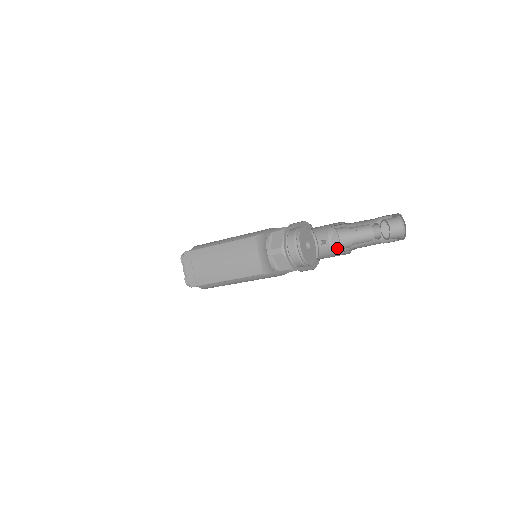
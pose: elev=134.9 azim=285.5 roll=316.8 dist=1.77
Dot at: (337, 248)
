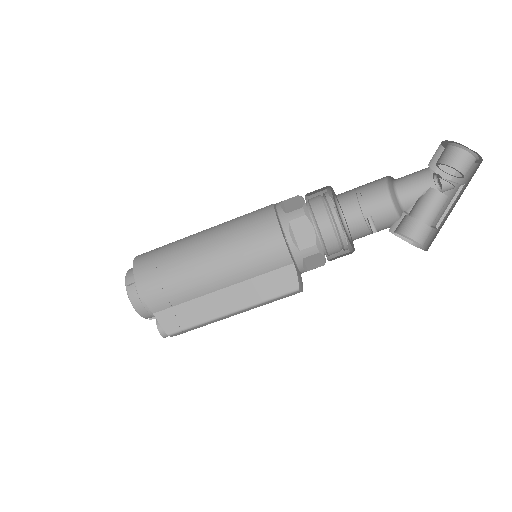
Dot at: (395, 226)
